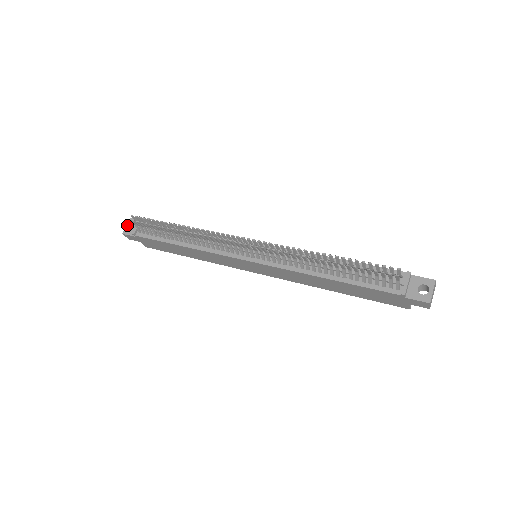
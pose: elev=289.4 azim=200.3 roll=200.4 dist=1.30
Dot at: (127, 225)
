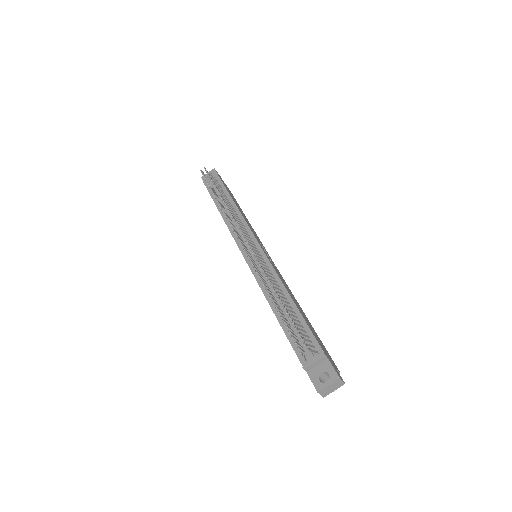
Dot at: occluded
